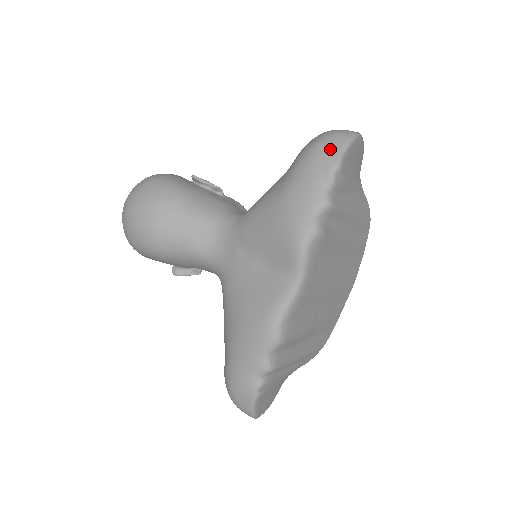
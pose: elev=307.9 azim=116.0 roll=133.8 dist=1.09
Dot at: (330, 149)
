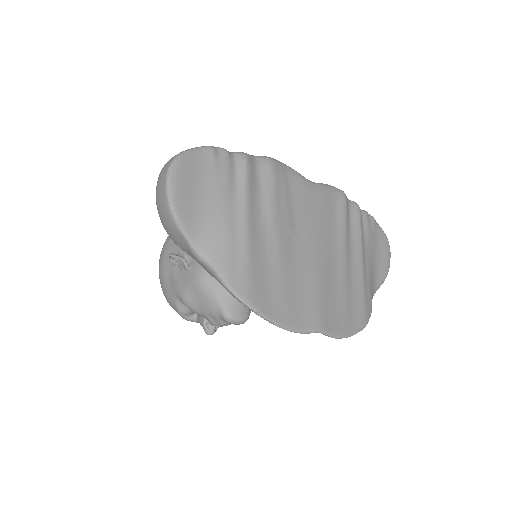
Dot at: occluded
